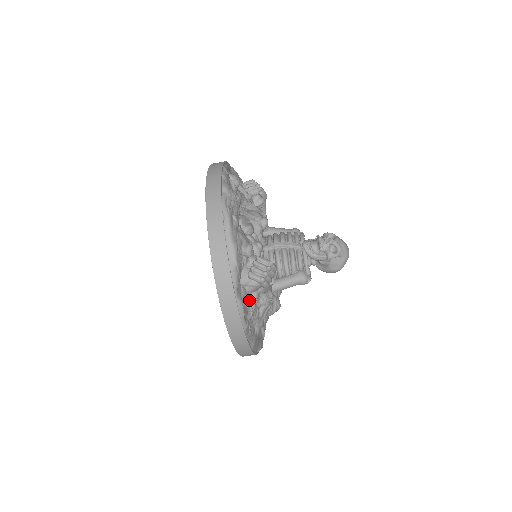
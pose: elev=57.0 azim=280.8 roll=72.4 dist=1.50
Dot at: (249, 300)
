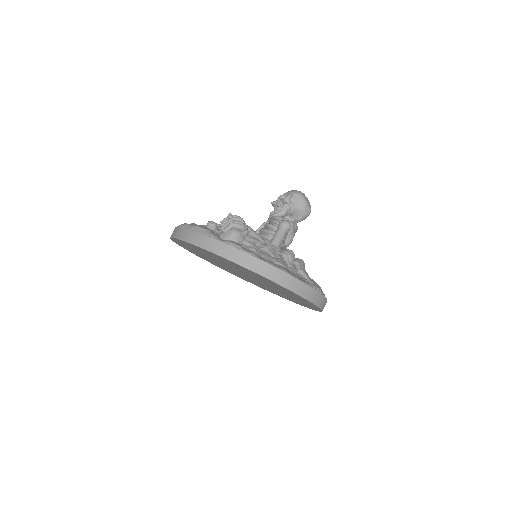
Dot at: (243, 246)
